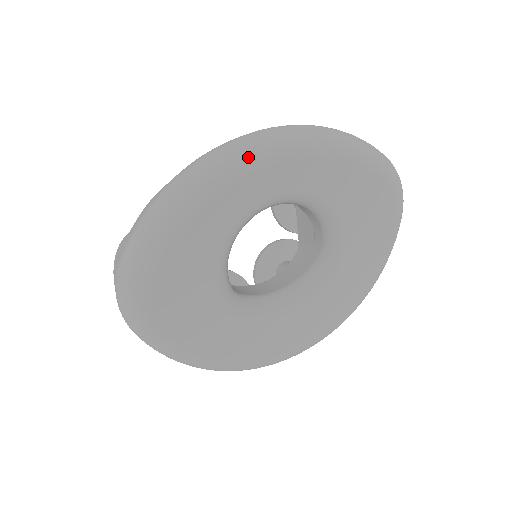
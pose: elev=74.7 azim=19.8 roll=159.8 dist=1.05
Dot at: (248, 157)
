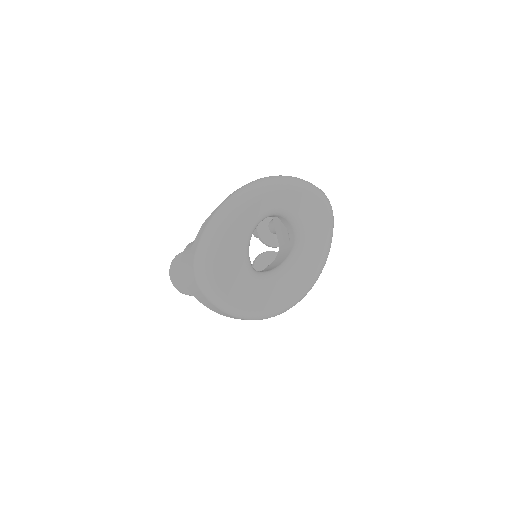
Dot at: (255, 192)
